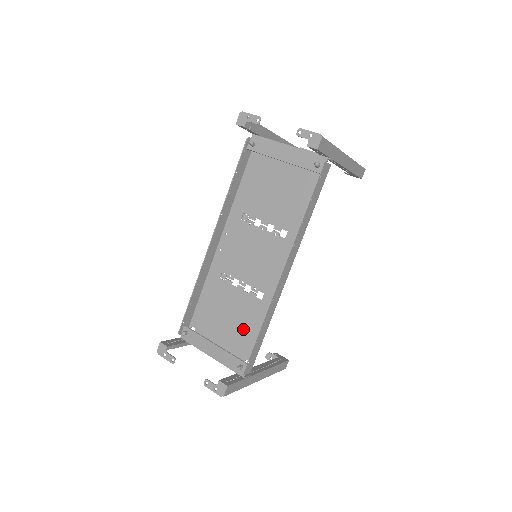
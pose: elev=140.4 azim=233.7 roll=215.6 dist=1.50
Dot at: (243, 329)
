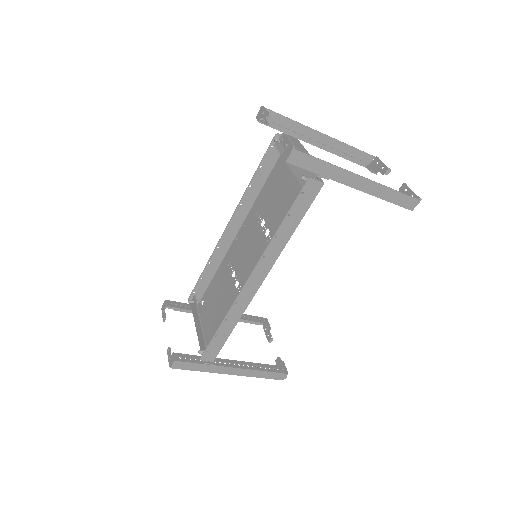
Dot at: occluded
